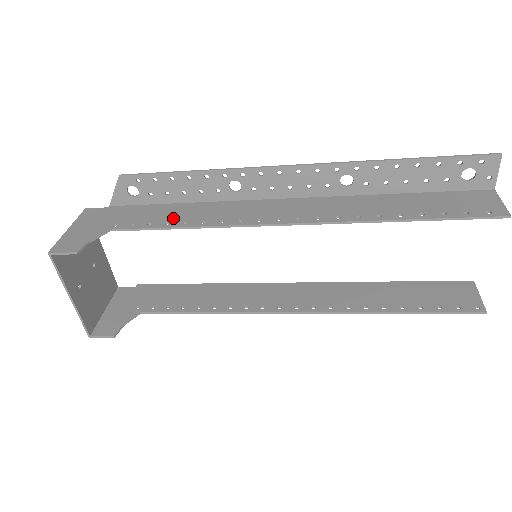
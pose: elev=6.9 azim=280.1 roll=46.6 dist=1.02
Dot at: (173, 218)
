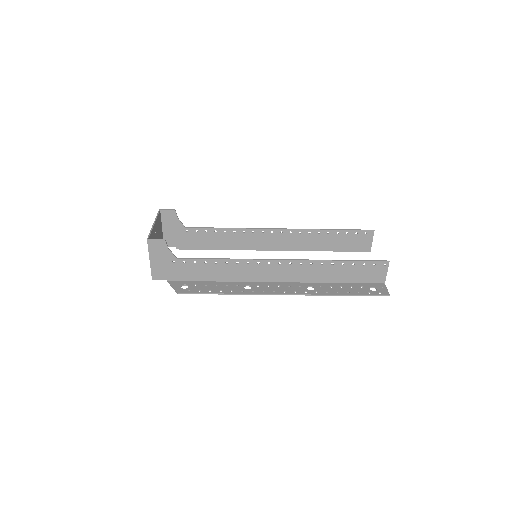
Dot at: (217, 235)
